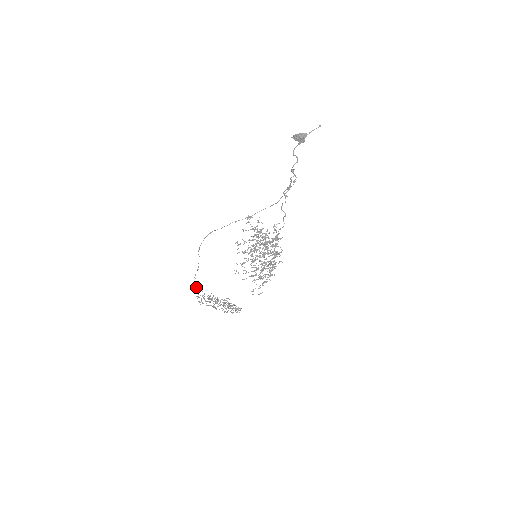
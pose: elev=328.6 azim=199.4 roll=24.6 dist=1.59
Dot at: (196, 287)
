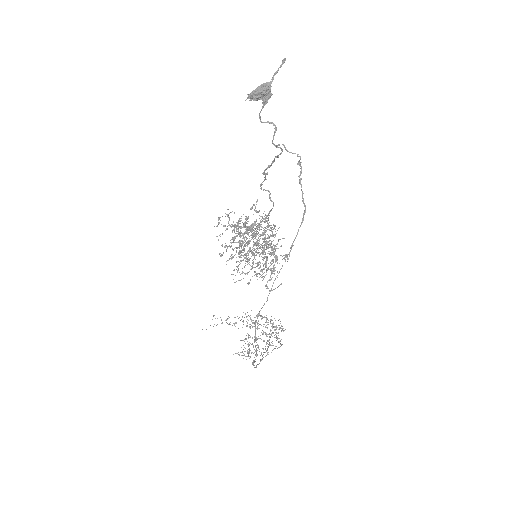
Dot at: (252, 363)
